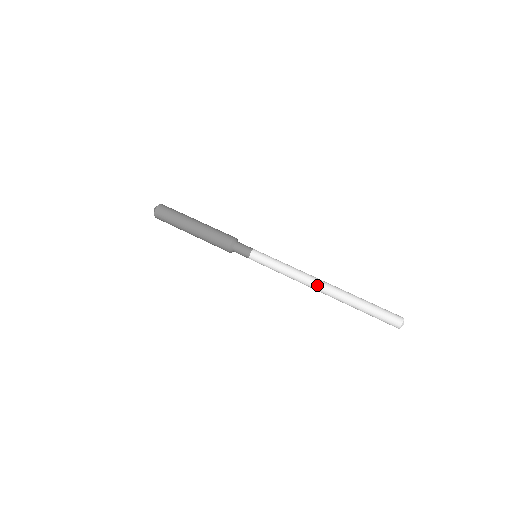
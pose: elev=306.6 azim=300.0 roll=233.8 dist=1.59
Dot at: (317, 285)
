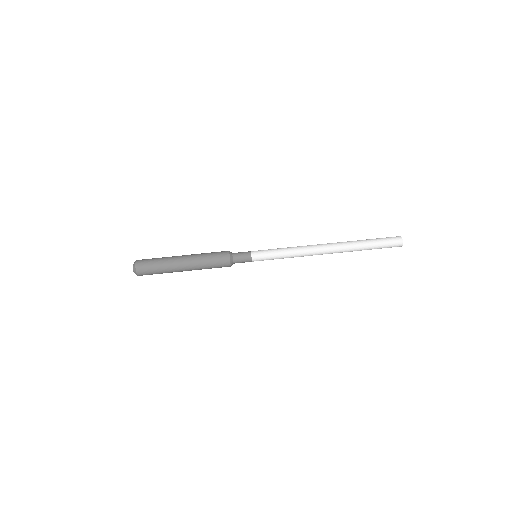
Dot at: (323, 250)
